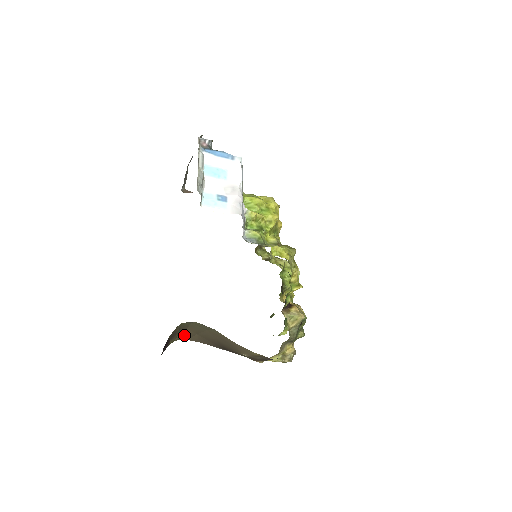
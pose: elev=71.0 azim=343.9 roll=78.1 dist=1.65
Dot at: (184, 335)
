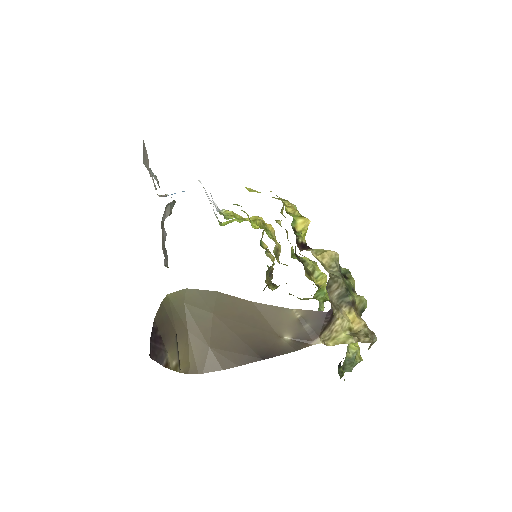
Dot at: (192, 356)
